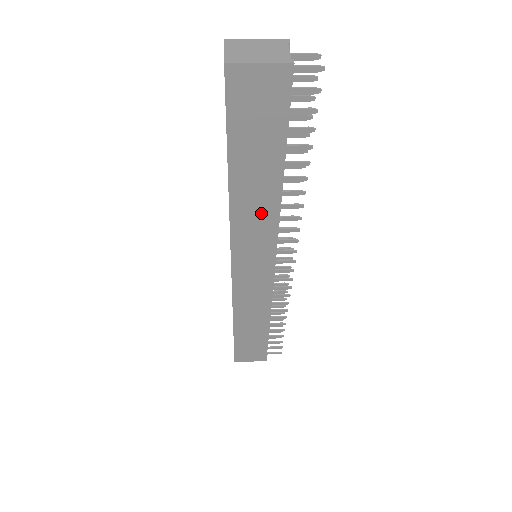
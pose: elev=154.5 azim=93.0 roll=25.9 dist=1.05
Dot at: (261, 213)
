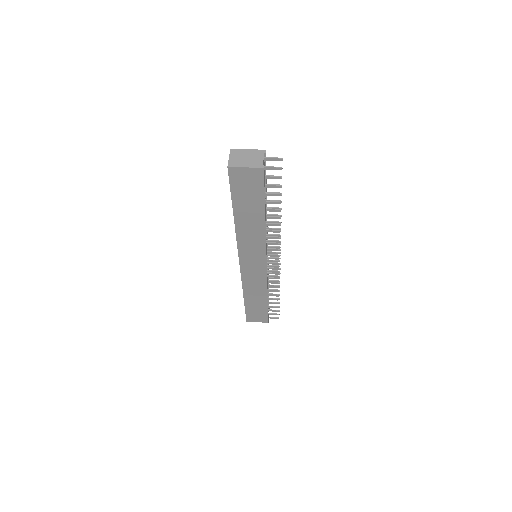
Dot at: (254, 234)
